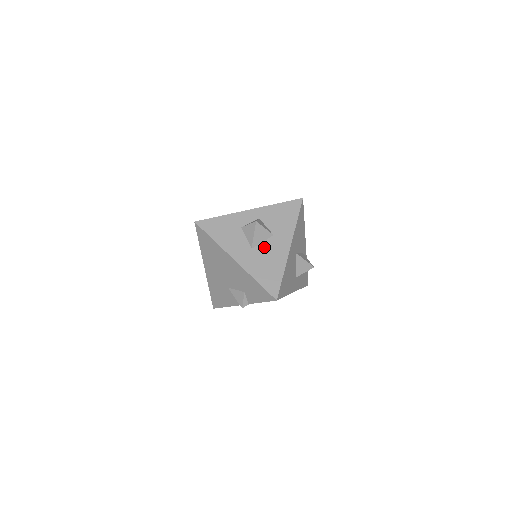
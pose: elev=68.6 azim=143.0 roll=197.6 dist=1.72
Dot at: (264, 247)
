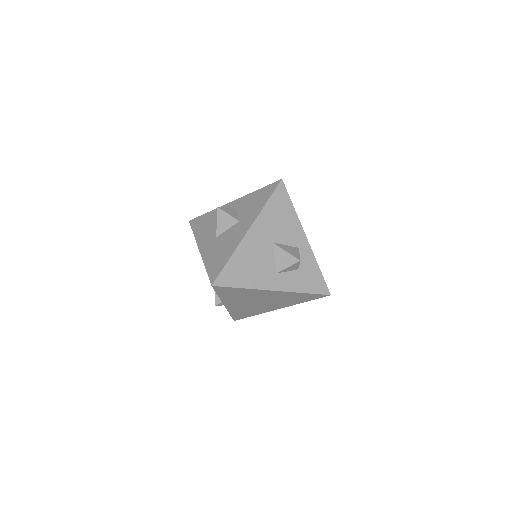
Dot at: (226, 234)
